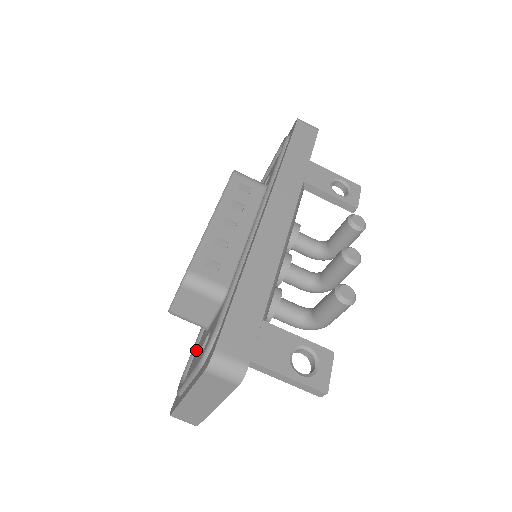
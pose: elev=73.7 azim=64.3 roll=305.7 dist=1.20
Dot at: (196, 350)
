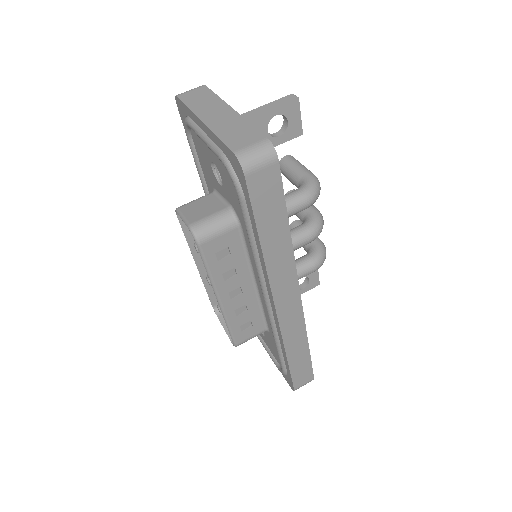
Dot at: occluded
